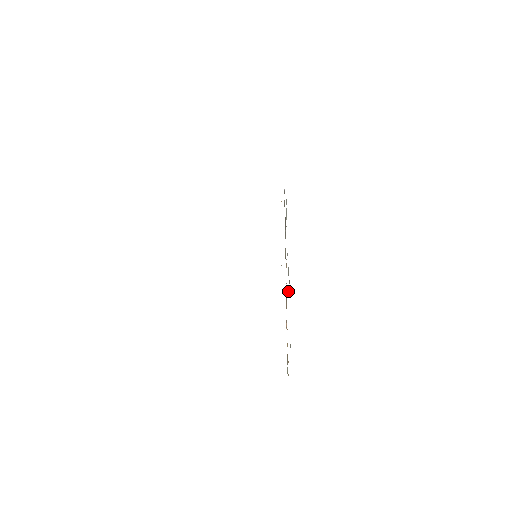
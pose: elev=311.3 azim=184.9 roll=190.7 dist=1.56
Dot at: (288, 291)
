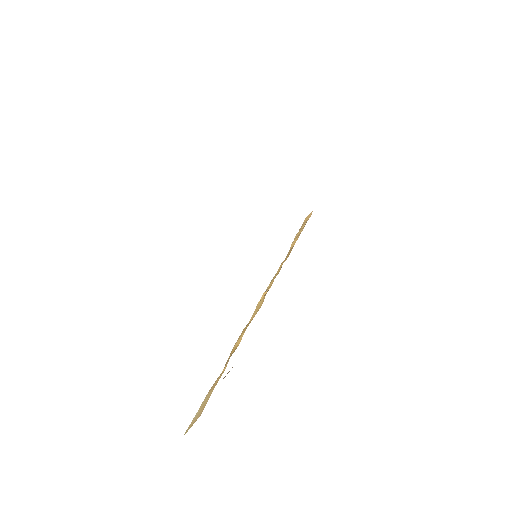
Dot at: occluded
